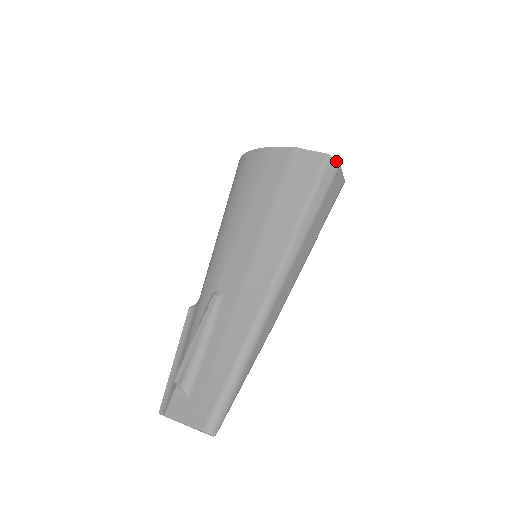
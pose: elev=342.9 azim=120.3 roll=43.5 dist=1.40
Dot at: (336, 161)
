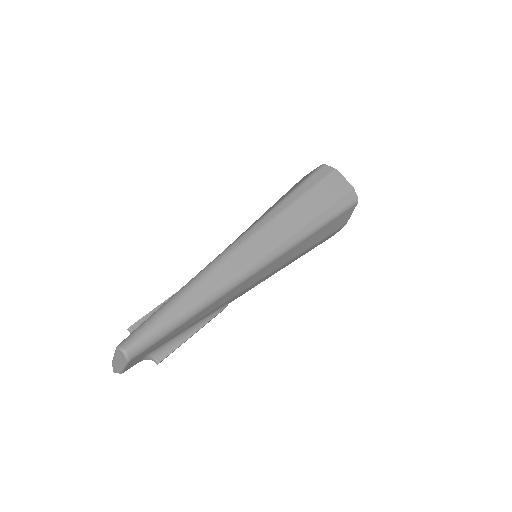
Dot at: (331, 167)
